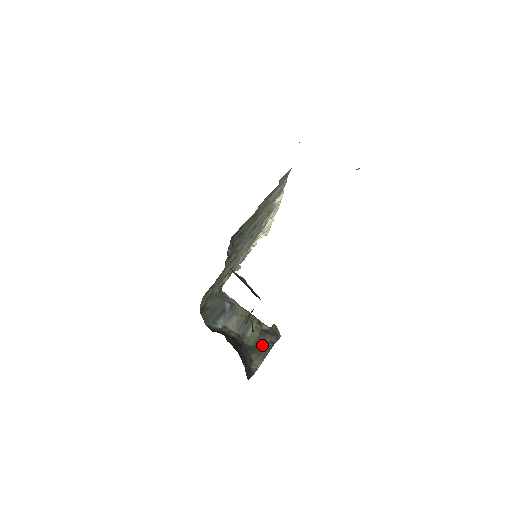
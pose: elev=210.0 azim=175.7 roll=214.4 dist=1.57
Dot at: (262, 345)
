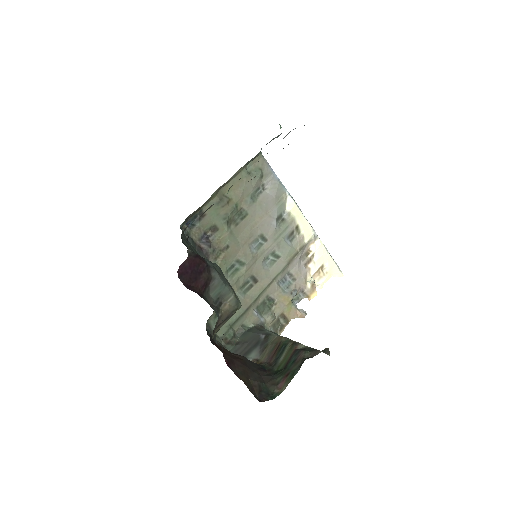
Dot at: (293, 364)
